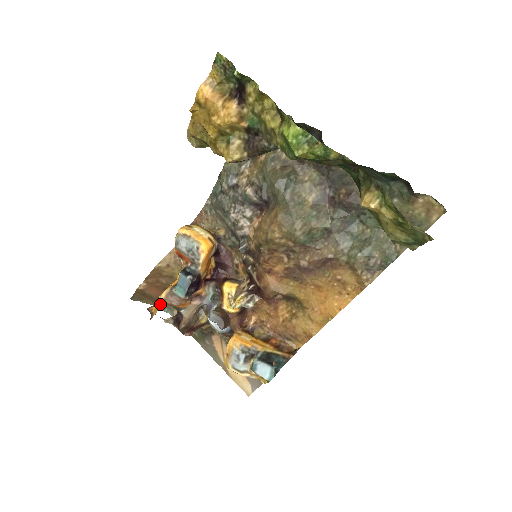
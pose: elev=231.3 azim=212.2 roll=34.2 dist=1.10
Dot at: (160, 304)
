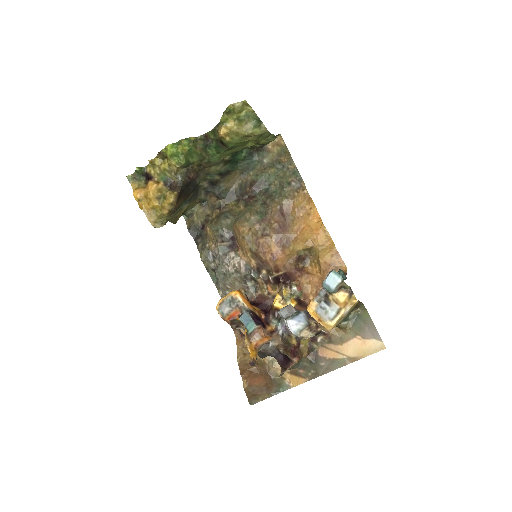
Dot at: (251, 348)
